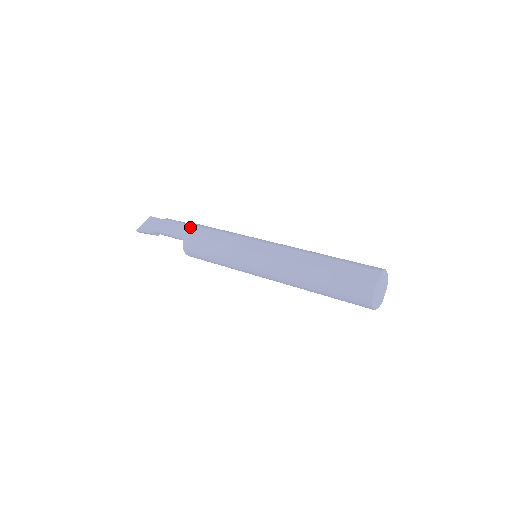
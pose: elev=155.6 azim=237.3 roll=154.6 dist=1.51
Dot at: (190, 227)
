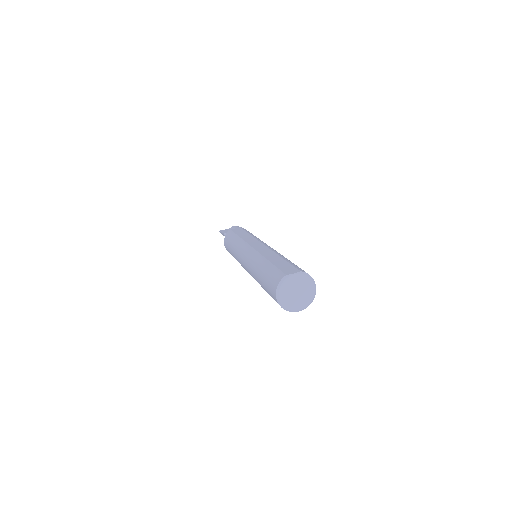
Dot at: (237, 228)
